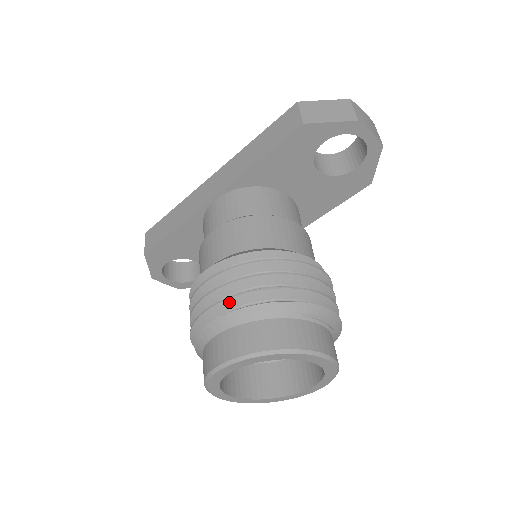
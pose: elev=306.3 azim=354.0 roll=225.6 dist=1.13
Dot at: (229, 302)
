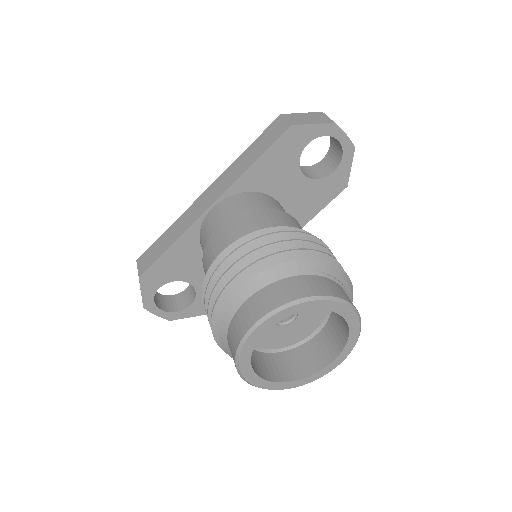
Dot at: (254, 267)
